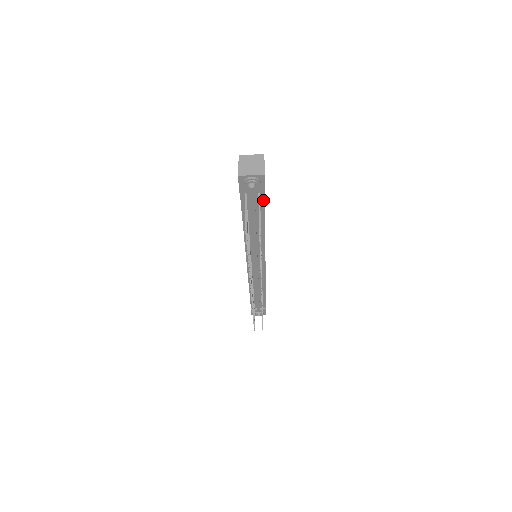
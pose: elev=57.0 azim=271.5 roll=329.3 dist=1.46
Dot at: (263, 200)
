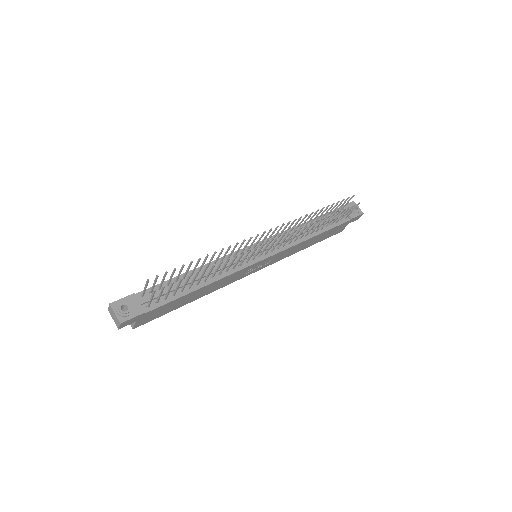
Dot at: (341, 223)
